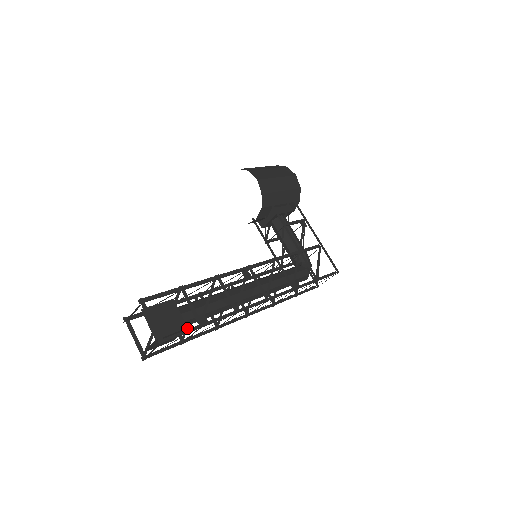
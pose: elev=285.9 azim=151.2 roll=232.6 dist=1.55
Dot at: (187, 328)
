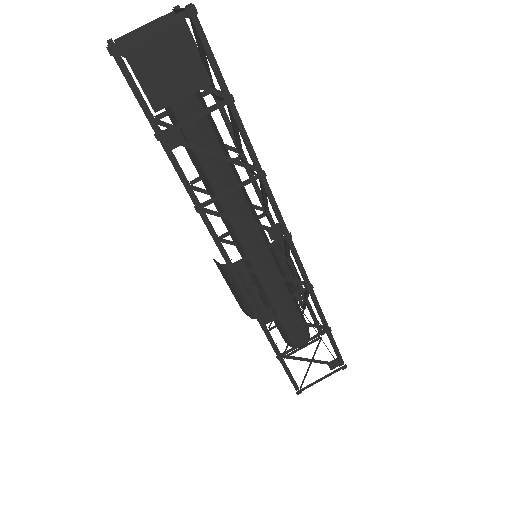
Dot at: occluded
